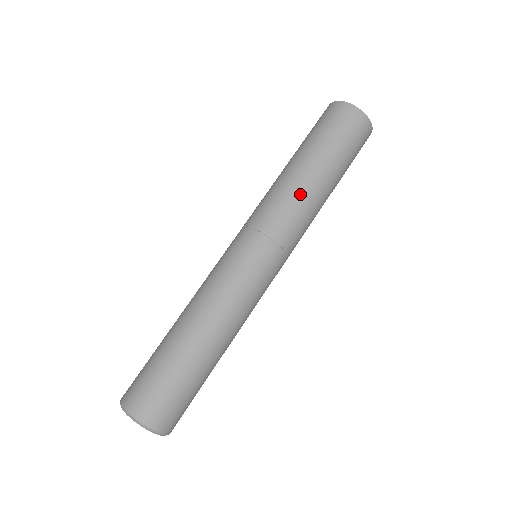
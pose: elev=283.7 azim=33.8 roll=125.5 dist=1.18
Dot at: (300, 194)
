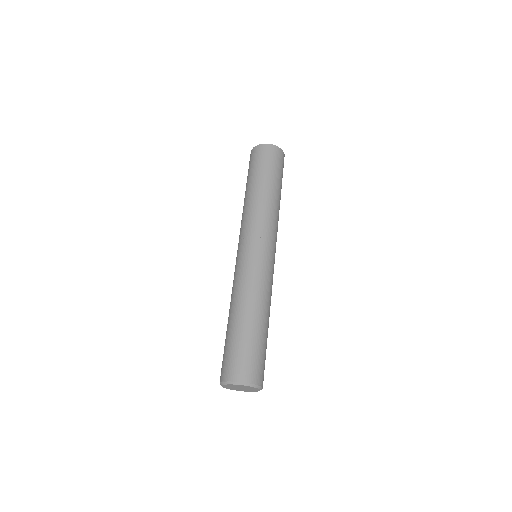
Dot at: (277, 211)
